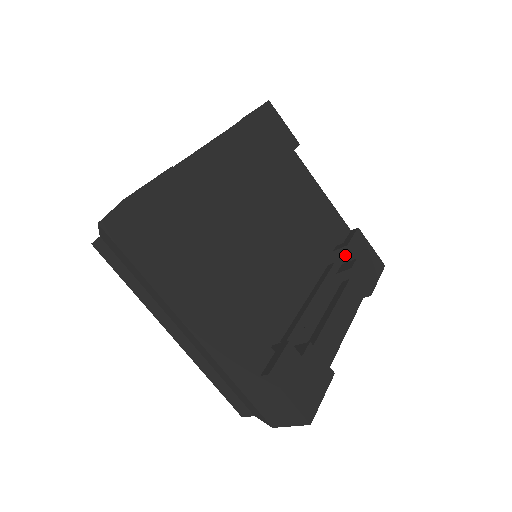
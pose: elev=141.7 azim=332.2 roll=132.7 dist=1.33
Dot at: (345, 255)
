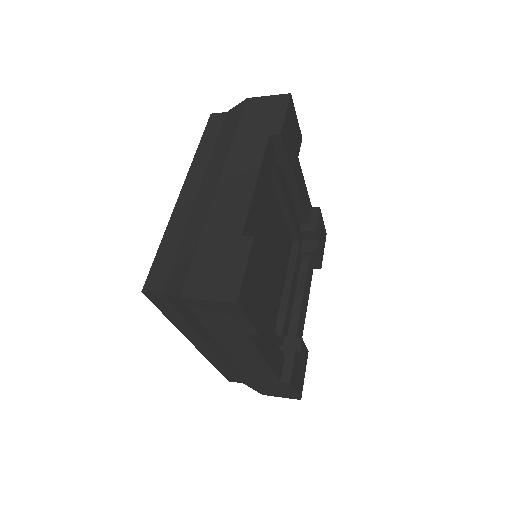
Dot at: (309, 236)
